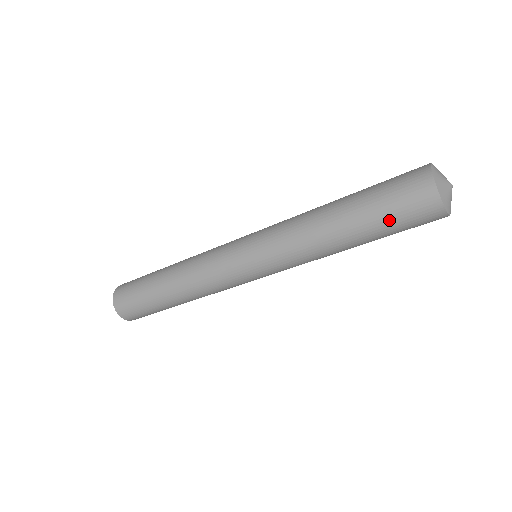
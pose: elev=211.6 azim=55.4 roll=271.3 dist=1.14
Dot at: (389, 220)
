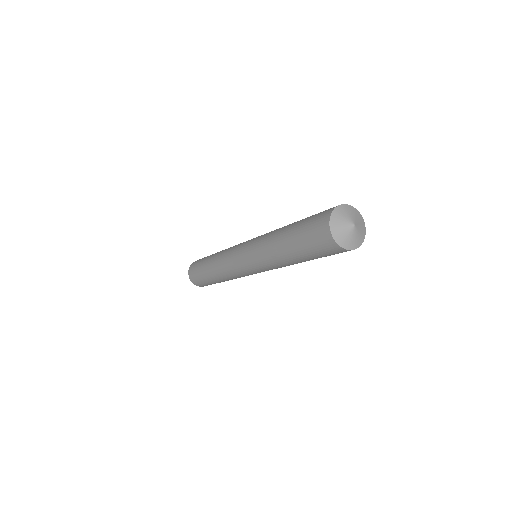
Dot at: (319, 256)
